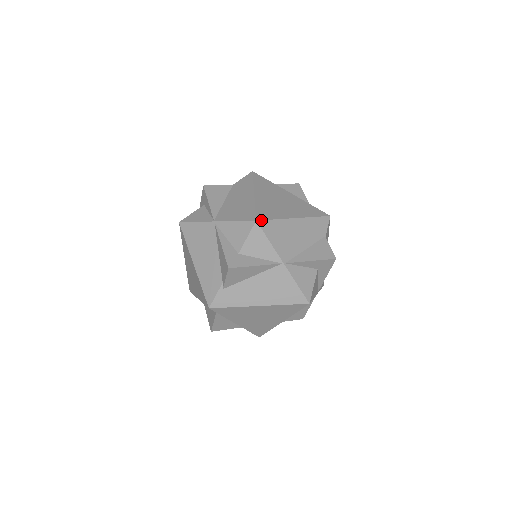
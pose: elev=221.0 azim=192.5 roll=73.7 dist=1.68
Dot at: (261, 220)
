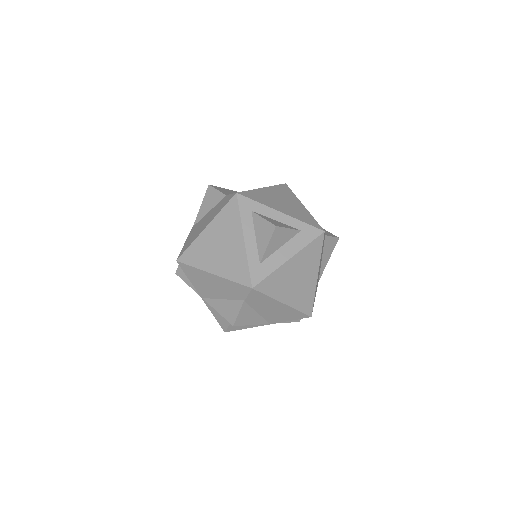
Dot at: (180, 262)
